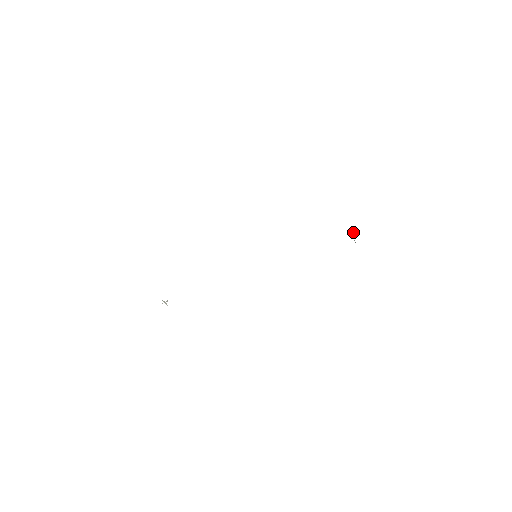
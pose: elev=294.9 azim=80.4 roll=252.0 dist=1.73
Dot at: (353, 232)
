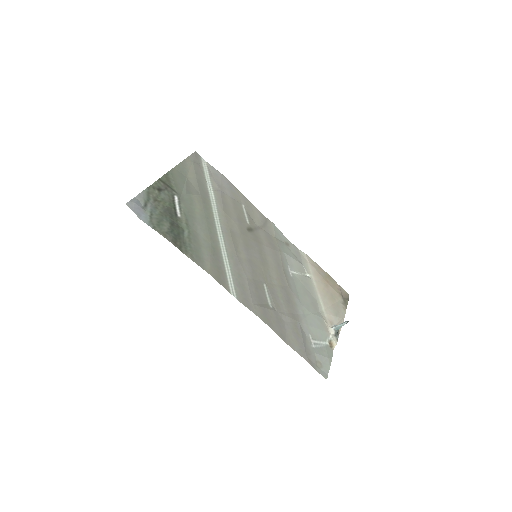
Dot at: (340, 324)
